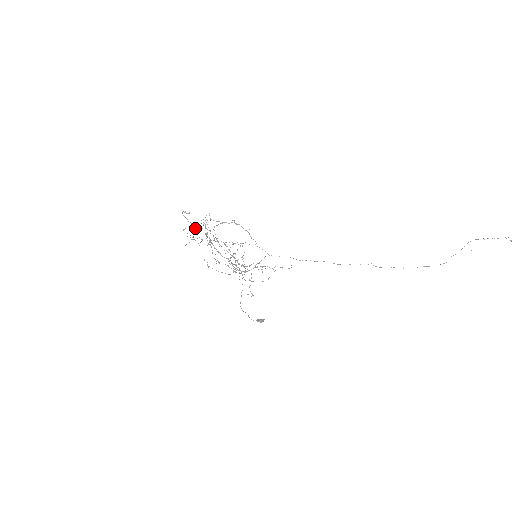
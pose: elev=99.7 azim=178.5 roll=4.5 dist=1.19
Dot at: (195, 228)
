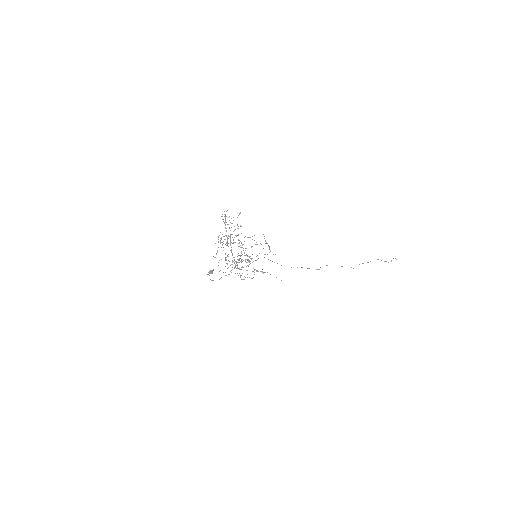
Dot at: (231, 242)
